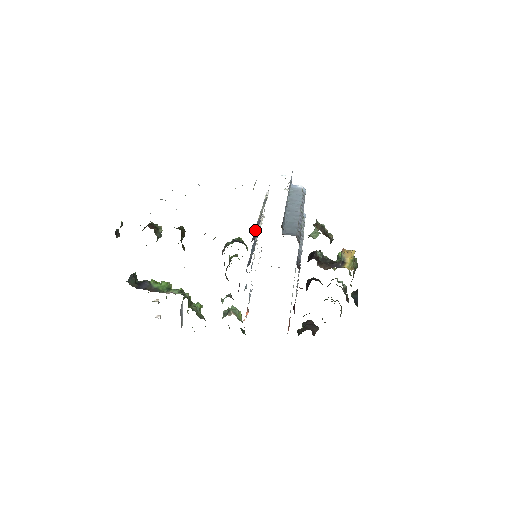
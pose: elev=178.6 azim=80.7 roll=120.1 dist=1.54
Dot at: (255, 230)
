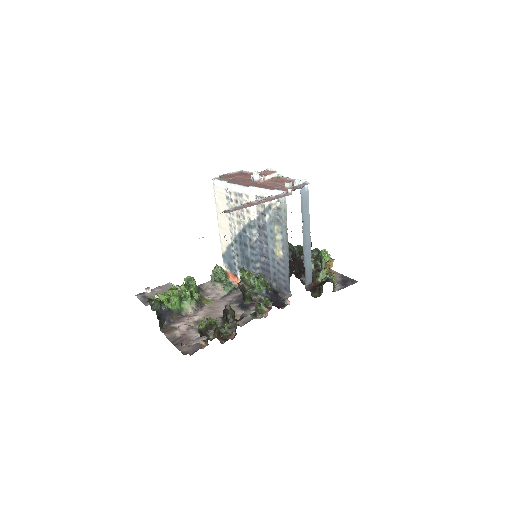
Dot at: (281, 278)
